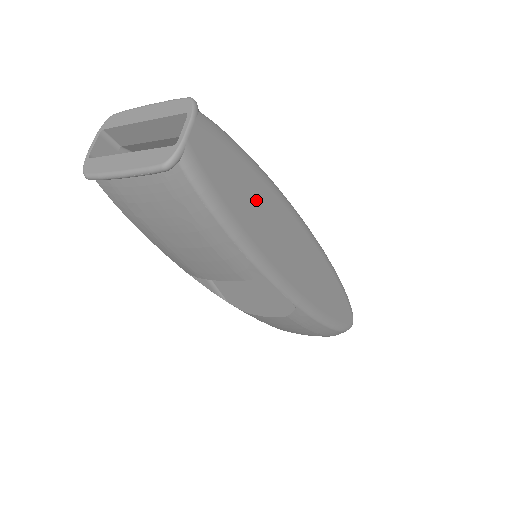
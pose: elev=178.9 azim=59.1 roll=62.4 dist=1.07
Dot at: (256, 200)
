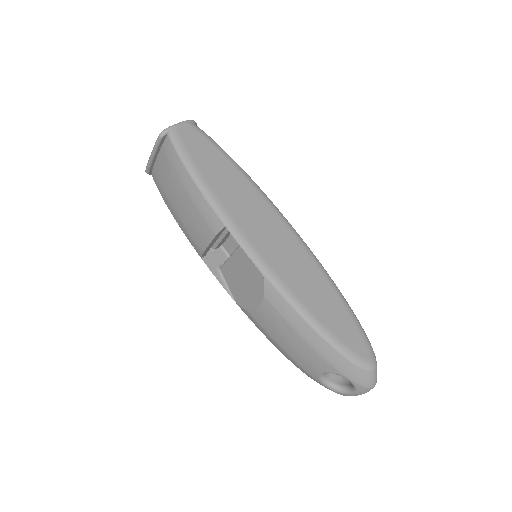
Dot at: (228, 178)
